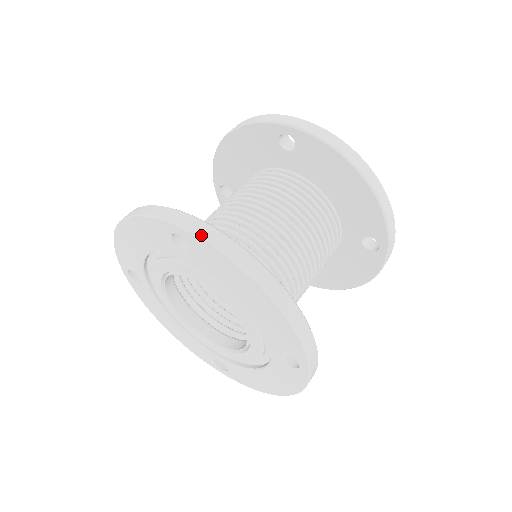
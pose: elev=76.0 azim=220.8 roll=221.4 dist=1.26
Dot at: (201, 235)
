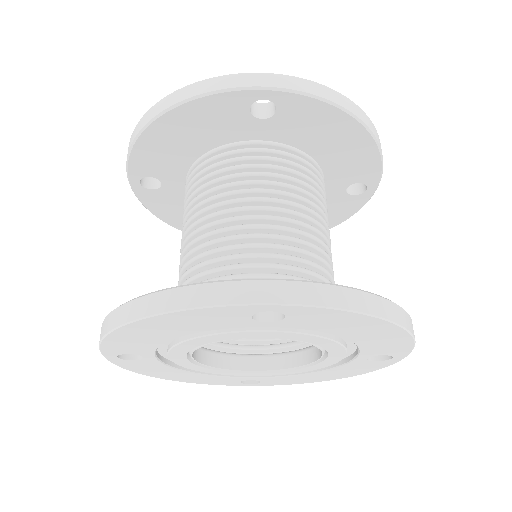
Dot at: (315, 303)
